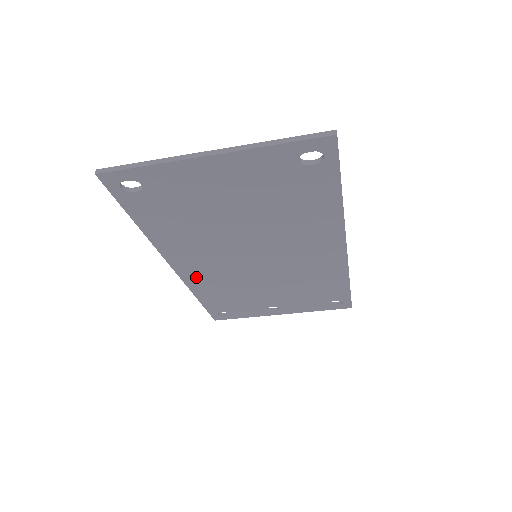
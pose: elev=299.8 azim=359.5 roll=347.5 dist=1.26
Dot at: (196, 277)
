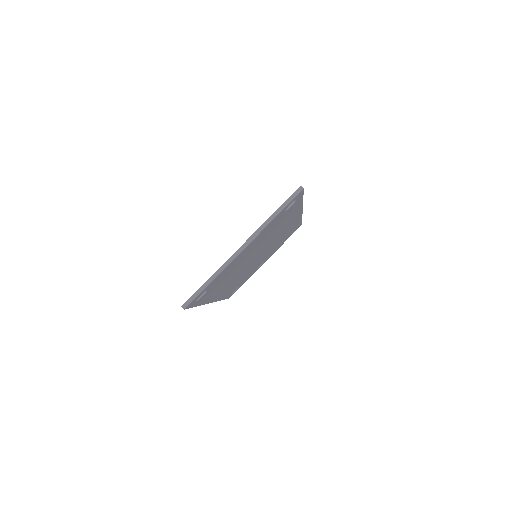
Dot at: (224, 293)
